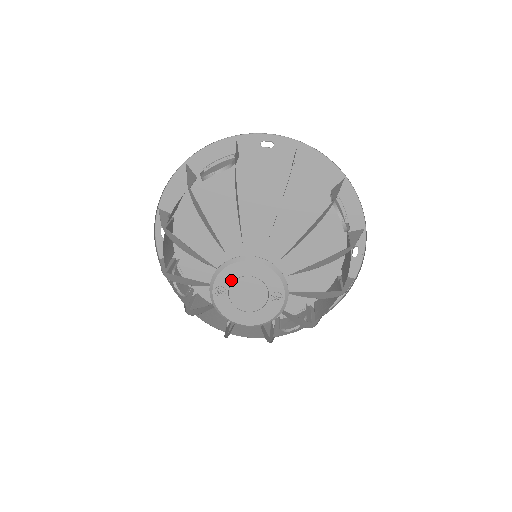
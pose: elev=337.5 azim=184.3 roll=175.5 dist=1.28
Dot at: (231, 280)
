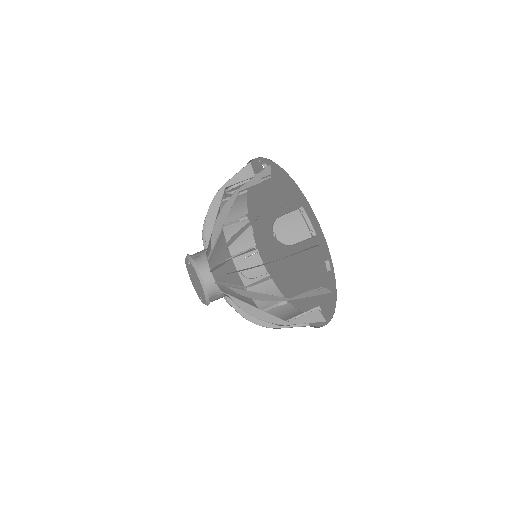
Dot at: (194, 272)
